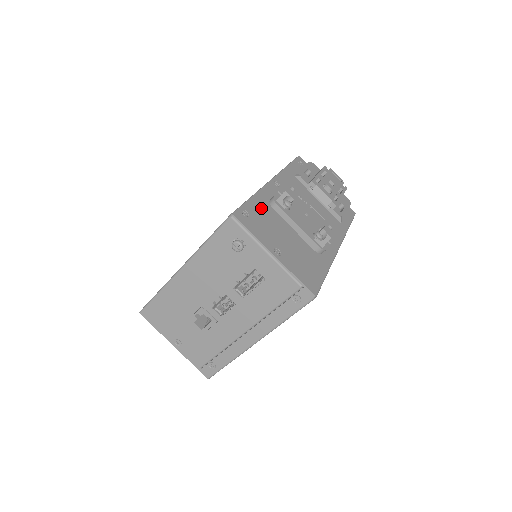
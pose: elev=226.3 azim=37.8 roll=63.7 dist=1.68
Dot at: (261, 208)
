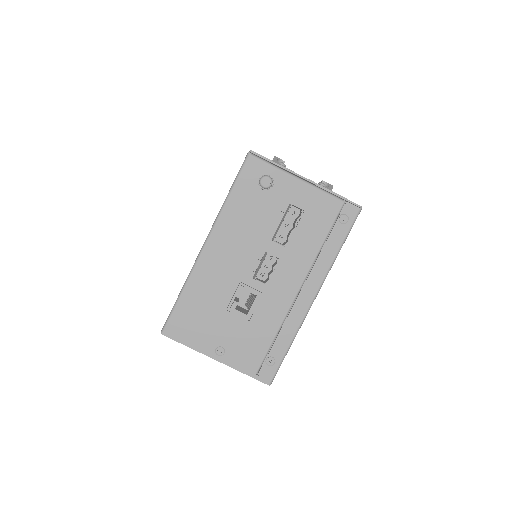
Dot at: occluded
